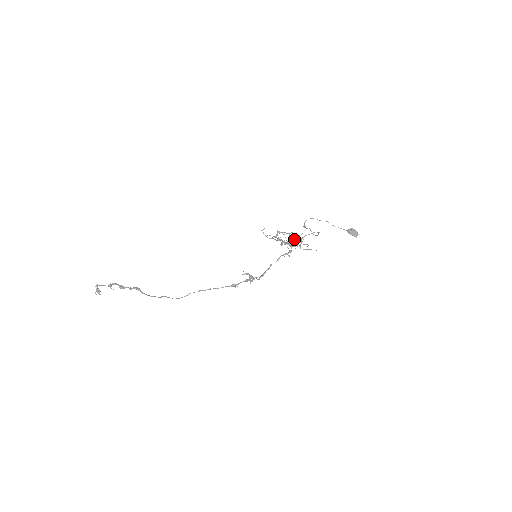
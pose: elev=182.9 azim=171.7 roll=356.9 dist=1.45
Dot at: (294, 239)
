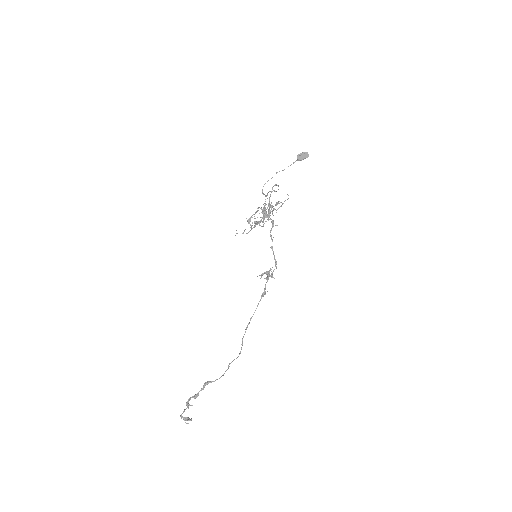
Dot at: occluded
